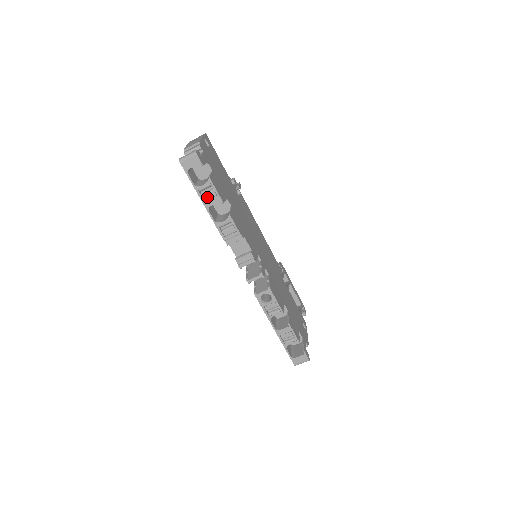
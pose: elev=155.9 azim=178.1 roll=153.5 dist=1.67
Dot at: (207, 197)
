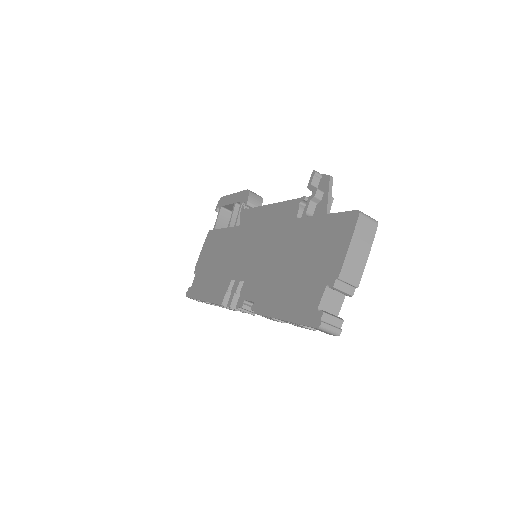
Dot at: (291, 323)
